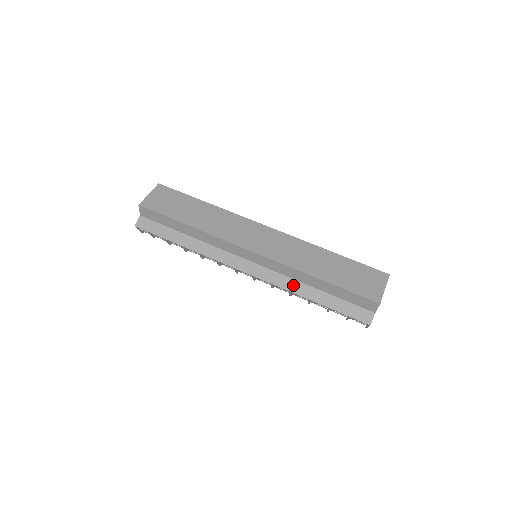
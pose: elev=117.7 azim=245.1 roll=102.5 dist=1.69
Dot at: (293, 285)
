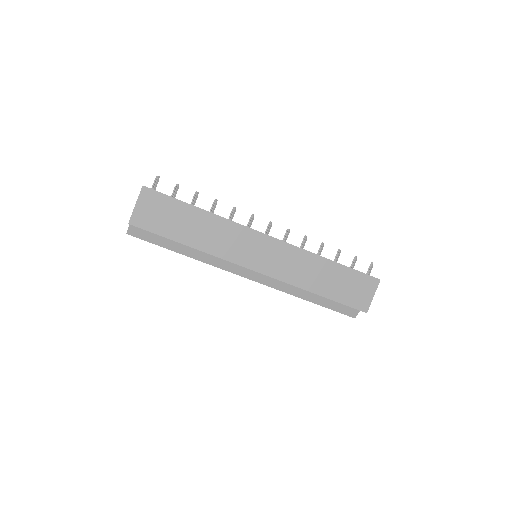
Dot at: (292, 289)
